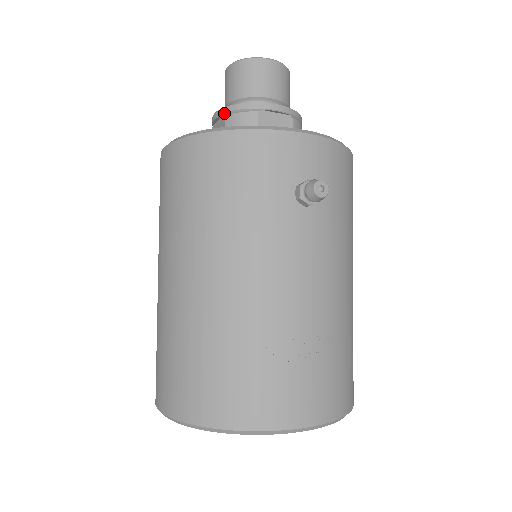
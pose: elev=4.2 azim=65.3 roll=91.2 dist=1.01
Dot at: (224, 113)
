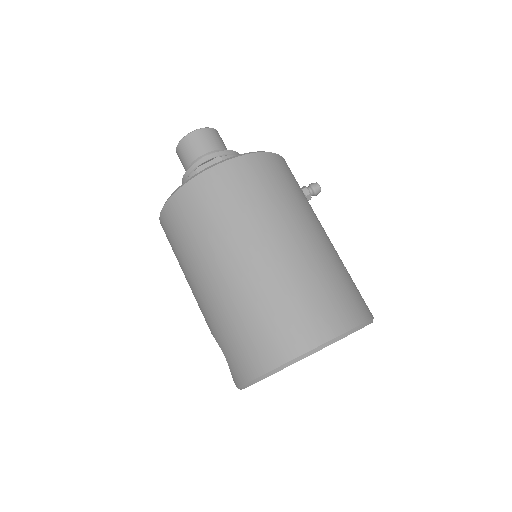
Dot at: (219, 155)
